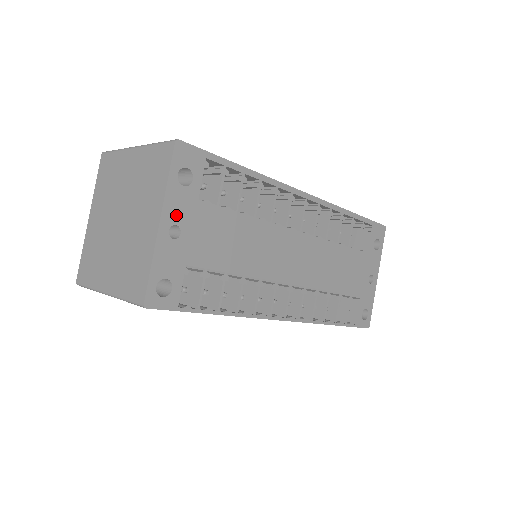
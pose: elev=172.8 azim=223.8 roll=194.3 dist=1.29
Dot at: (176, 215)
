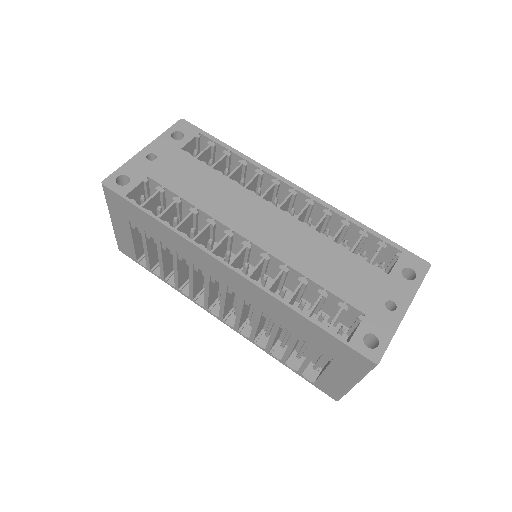
Dot at: (158, 150)
